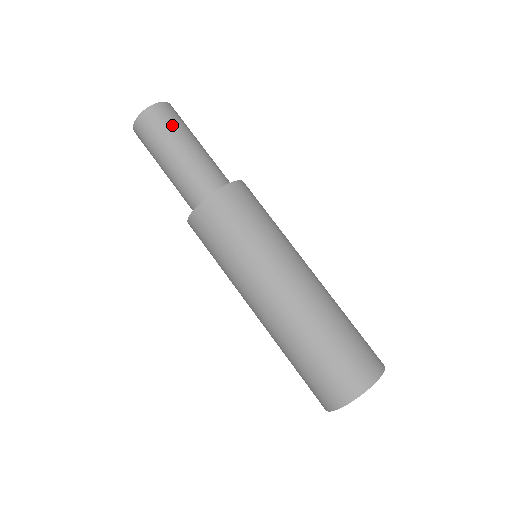
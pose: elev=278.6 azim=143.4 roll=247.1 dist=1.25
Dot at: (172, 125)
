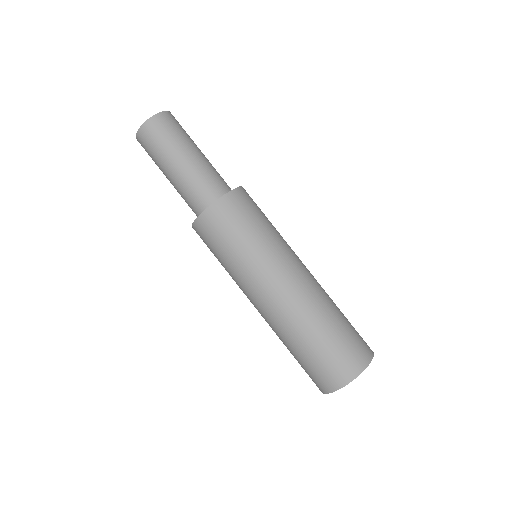
Dot at: (182, 132)
